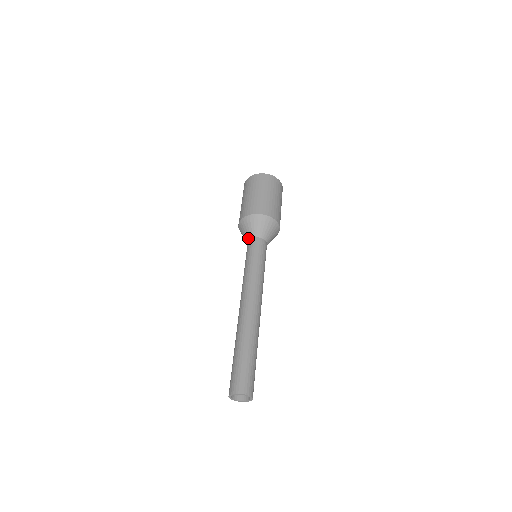
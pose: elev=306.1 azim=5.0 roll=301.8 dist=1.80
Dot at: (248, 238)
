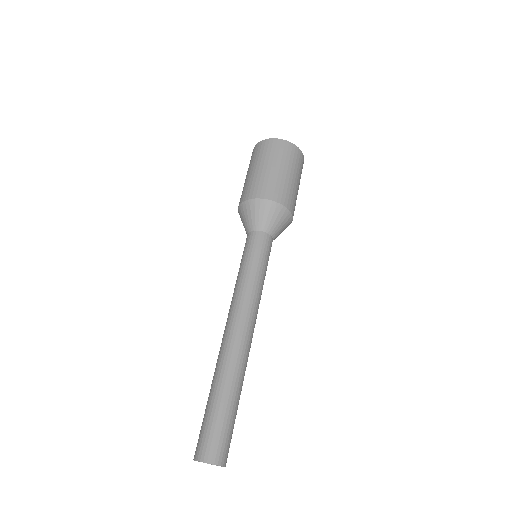
Dot at: (246, 232)
